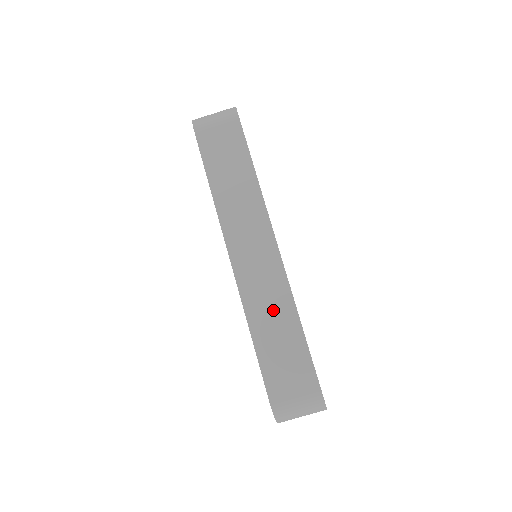
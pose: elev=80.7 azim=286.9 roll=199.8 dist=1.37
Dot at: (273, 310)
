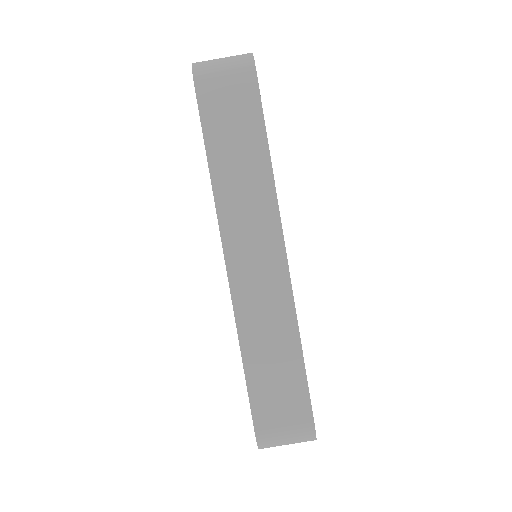
Dot at: (271, 331)
